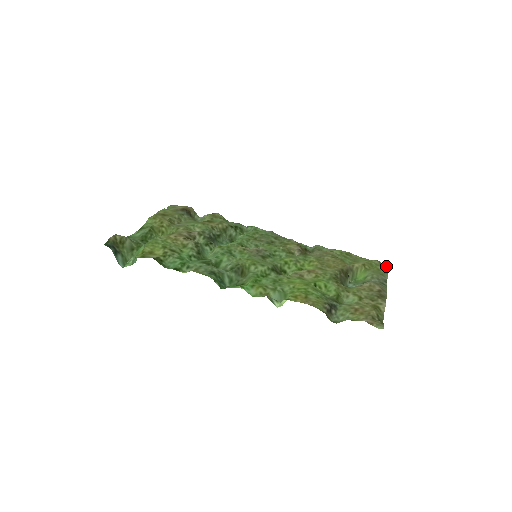
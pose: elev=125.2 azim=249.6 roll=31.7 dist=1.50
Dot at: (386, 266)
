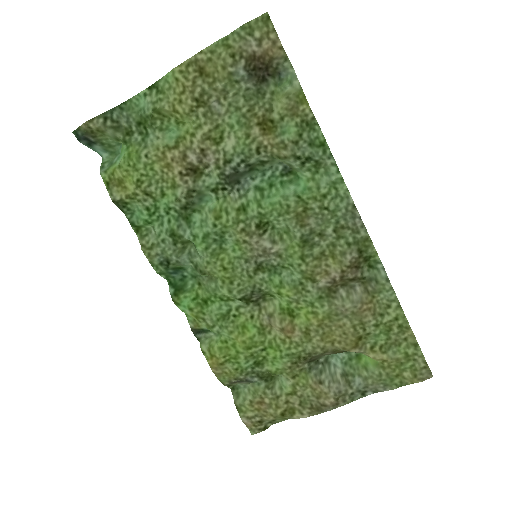
Dot at: (420, 378)
